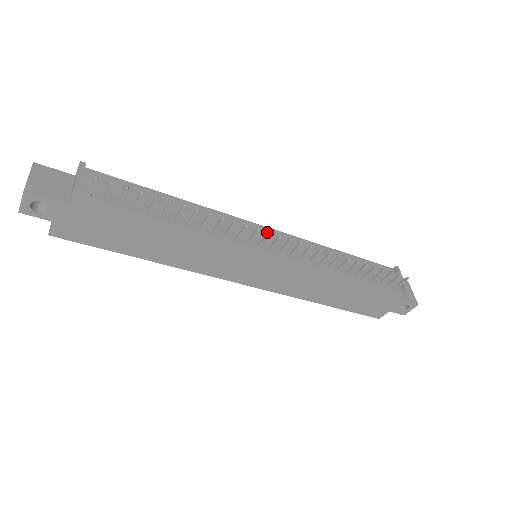
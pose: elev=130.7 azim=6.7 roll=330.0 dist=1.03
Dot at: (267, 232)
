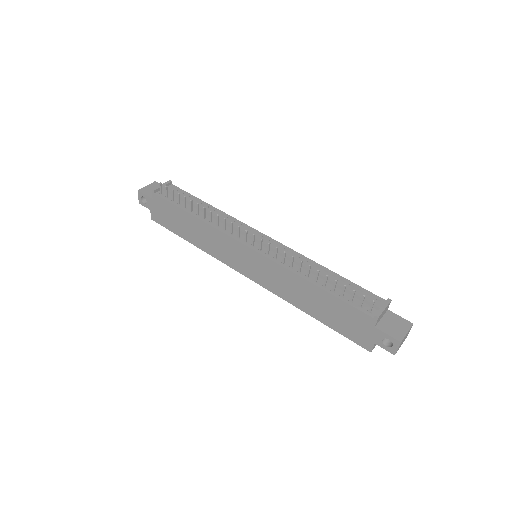
Dot at: (246, 230)
